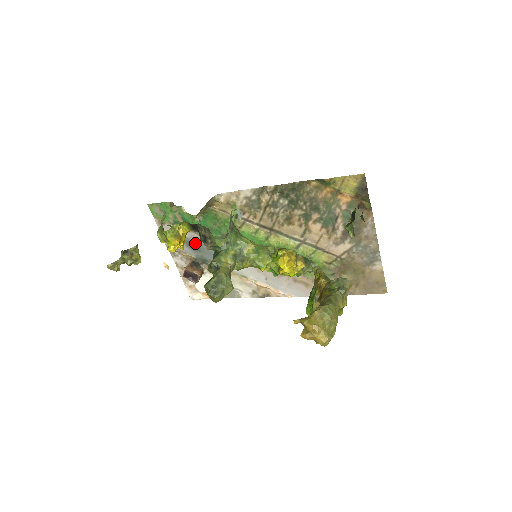
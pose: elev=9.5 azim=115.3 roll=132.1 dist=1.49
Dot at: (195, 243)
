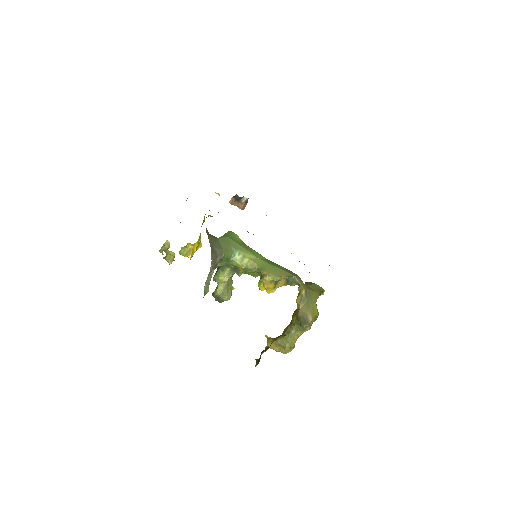
Dot at: occluded
